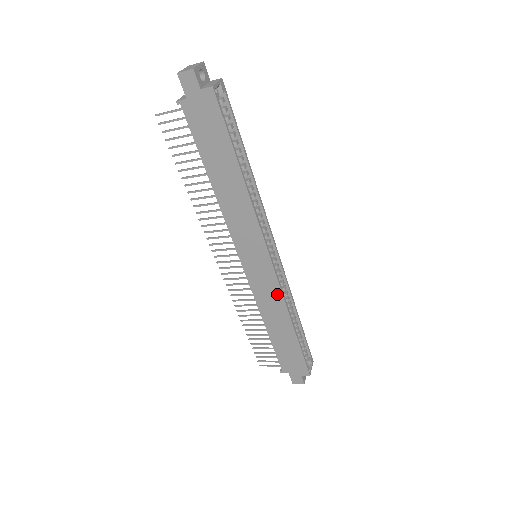
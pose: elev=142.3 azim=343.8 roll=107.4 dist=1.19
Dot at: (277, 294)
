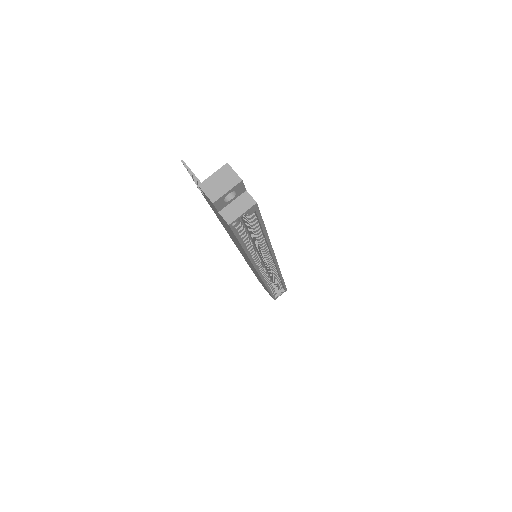
Dot at: (261, 280)
